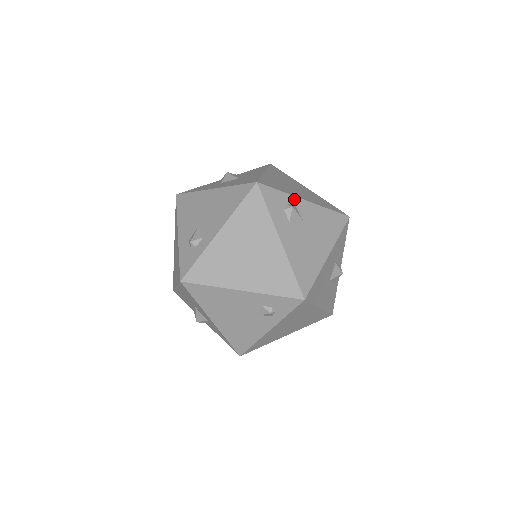
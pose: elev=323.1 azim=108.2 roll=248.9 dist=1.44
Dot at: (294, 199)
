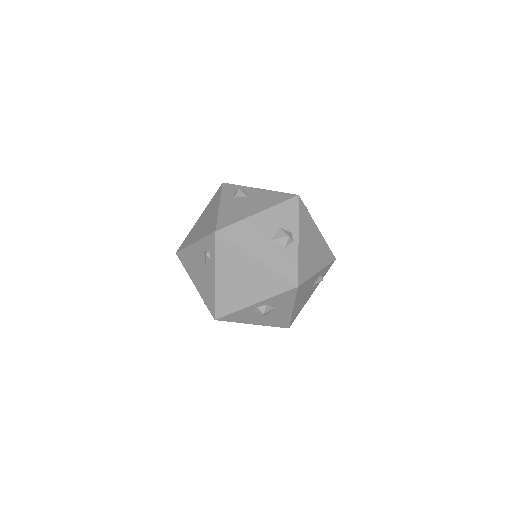
Dot at: (248, 188)
